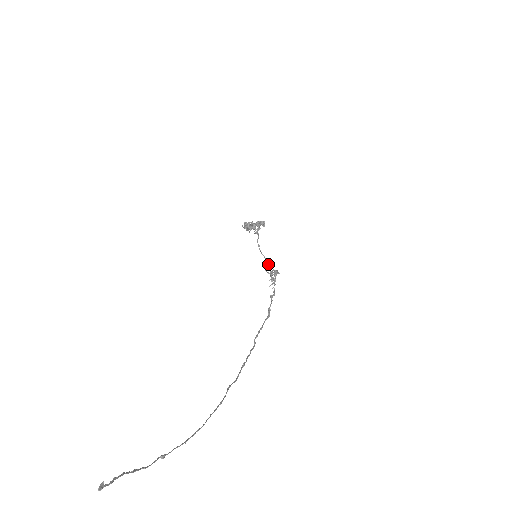
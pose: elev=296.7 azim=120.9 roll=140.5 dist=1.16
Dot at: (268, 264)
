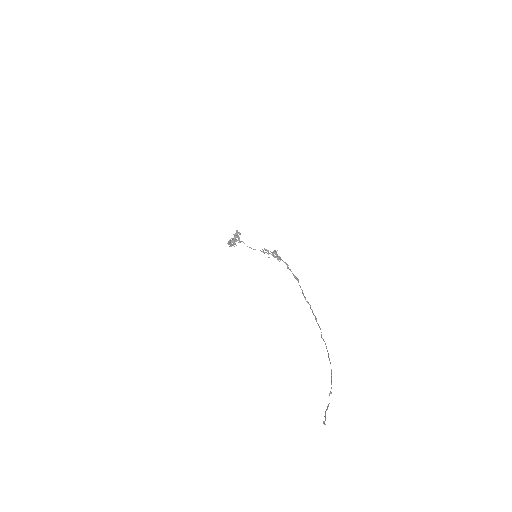
Dot at: occluded
